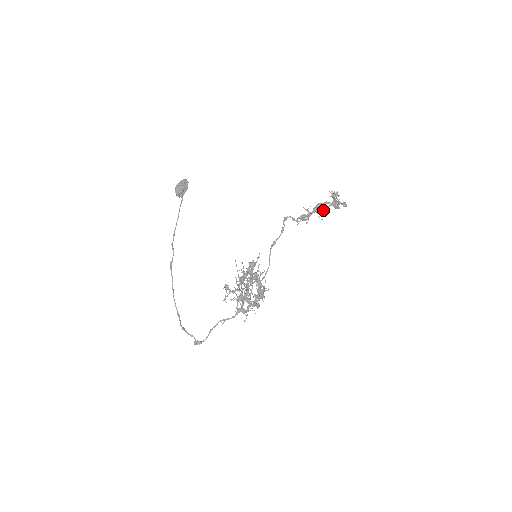
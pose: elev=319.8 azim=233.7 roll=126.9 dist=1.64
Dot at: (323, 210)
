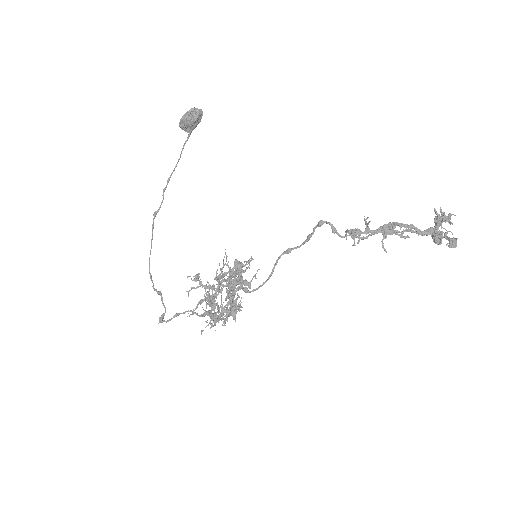
Dot at: (400, 235)
